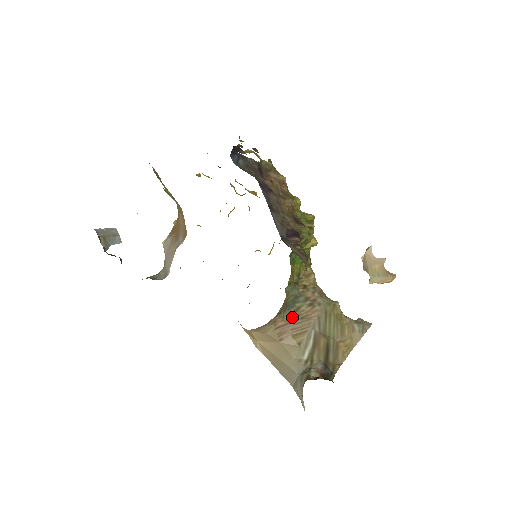
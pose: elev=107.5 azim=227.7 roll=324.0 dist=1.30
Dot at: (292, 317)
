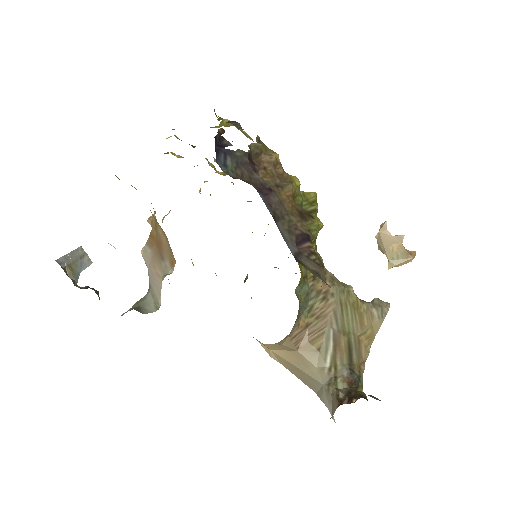
Dot at: (307, 320)
